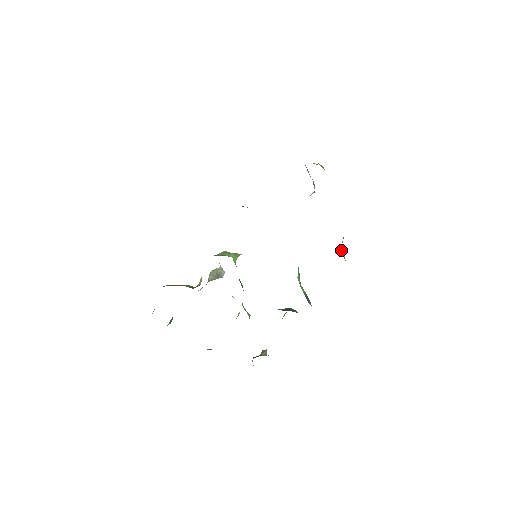
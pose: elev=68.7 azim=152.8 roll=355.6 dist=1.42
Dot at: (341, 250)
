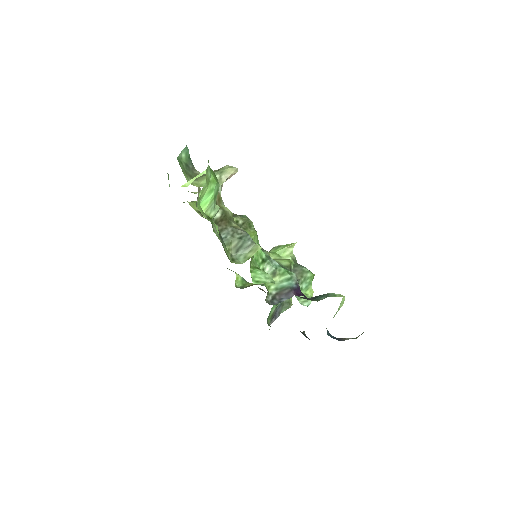
Dot at: (250, 249)
